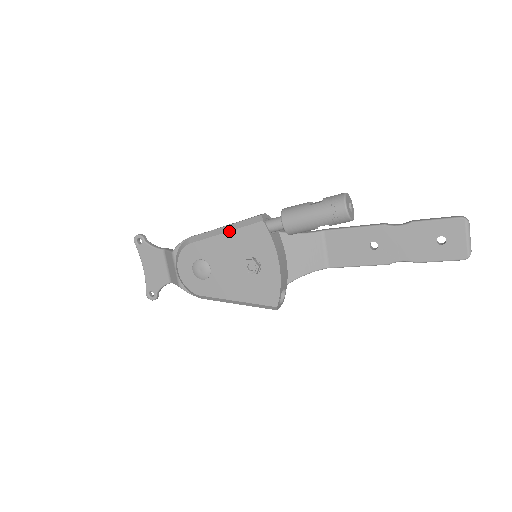
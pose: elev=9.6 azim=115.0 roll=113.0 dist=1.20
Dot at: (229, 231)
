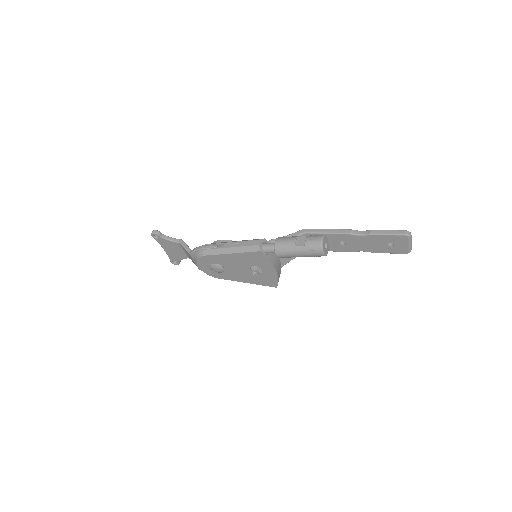
Dot at: (235, 253)
